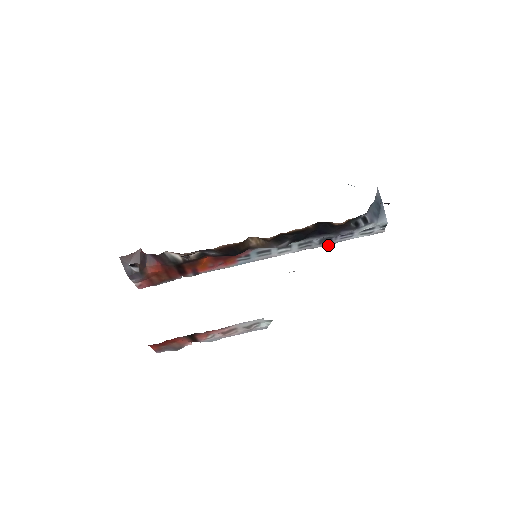
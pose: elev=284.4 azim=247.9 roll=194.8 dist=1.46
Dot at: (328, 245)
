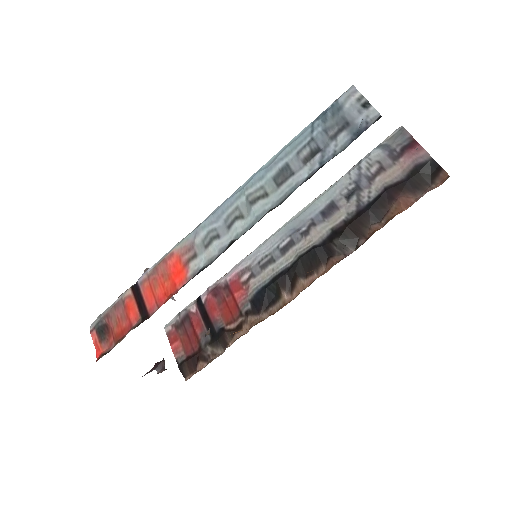
Dot at: occluded
